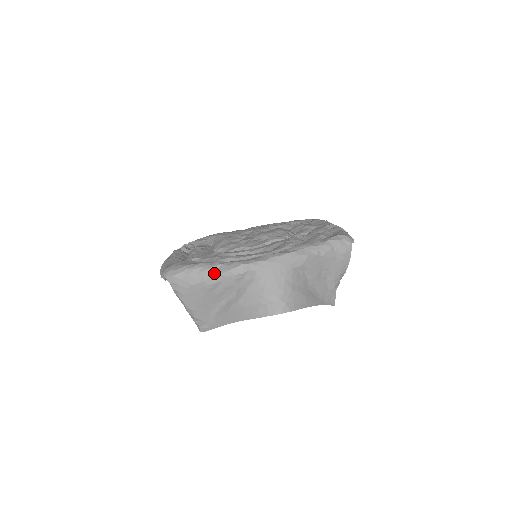
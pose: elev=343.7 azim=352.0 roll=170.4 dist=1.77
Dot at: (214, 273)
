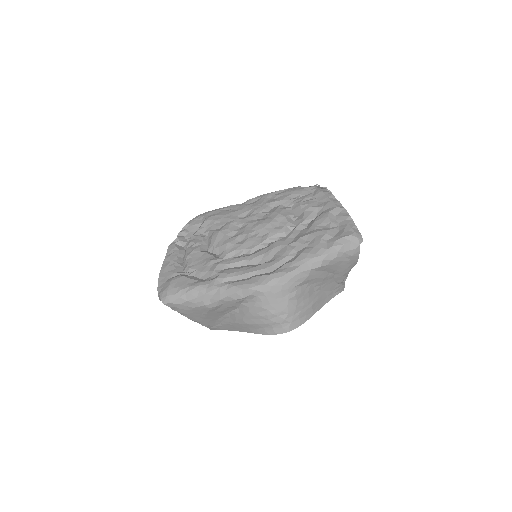
Dot at: (213, 298)
